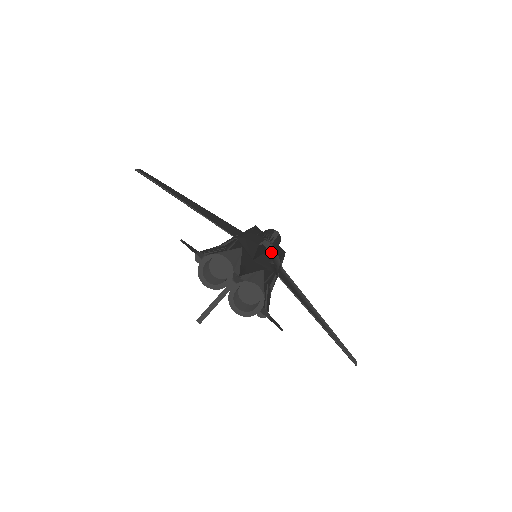
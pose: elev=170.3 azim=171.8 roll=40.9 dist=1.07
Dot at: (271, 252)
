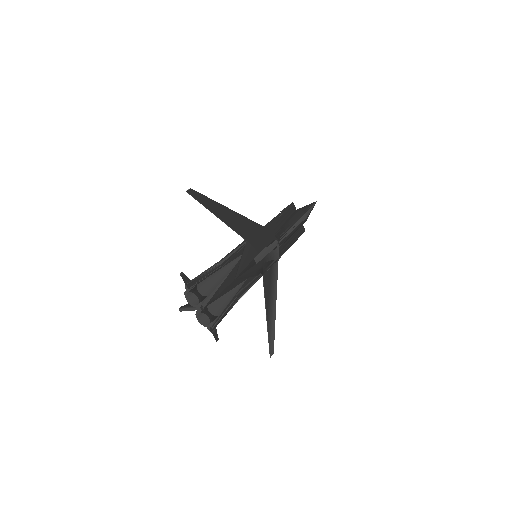
Dot at: (269, 256)
